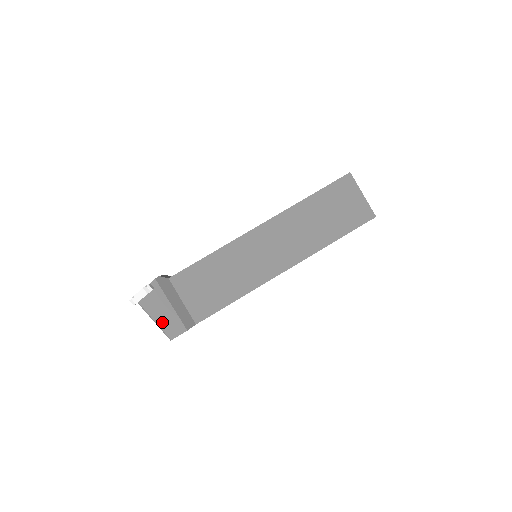
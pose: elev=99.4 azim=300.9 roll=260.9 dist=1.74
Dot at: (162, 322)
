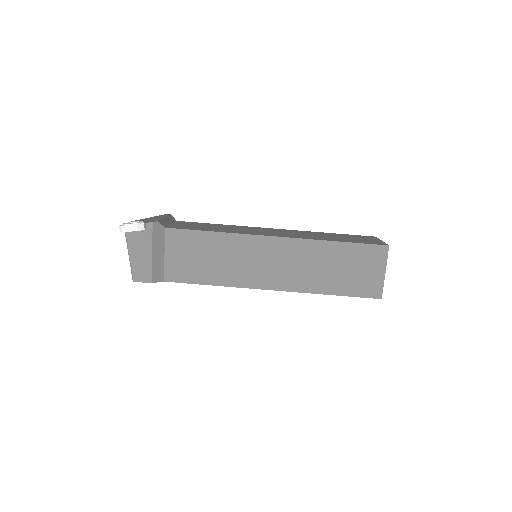
Dot at: (135, 262)
